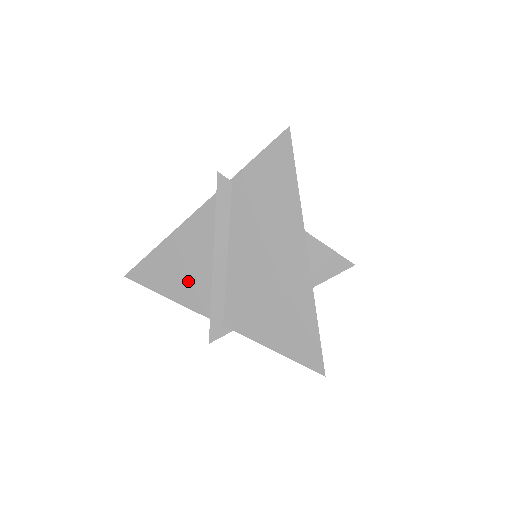
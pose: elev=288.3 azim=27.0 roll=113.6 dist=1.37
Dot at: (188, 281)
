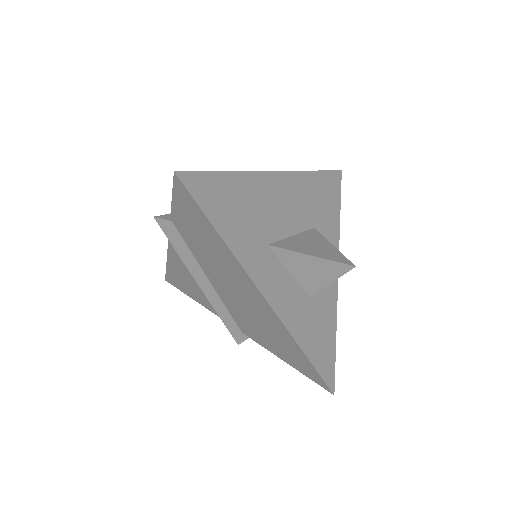
Dot at: (200, 294)
